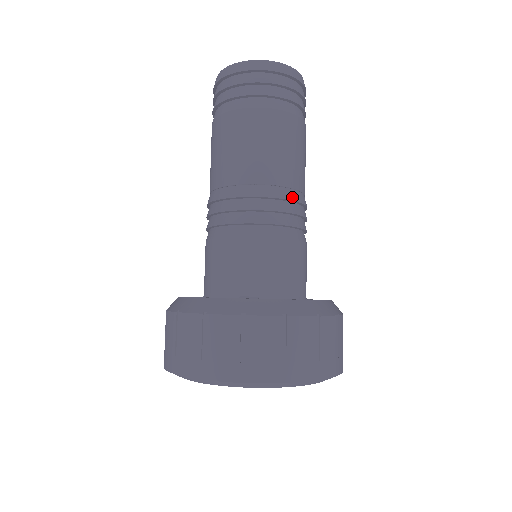
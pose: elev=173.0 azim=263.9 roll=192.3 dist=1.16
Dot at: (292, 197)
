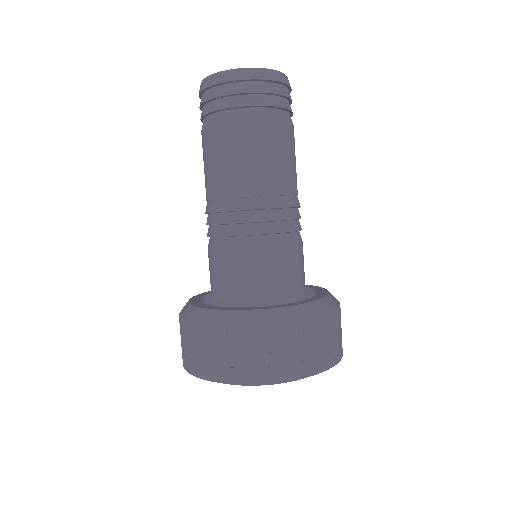
Dot at: (257, 205)
